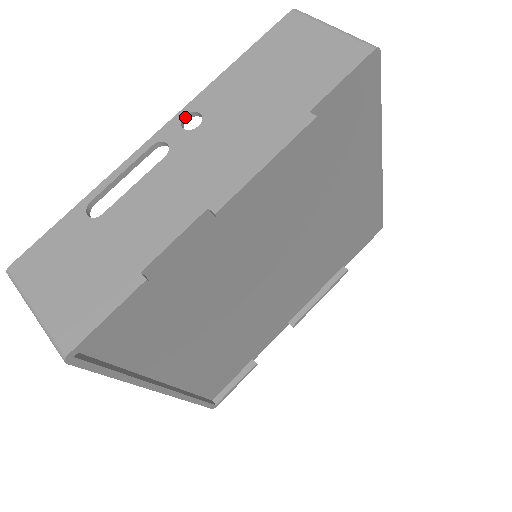
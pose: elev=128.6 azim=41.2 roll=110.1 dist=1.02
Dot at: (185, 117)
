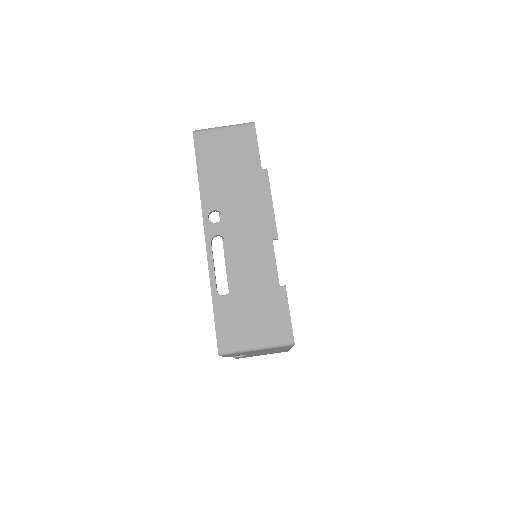
Dot at: (208, 218)
